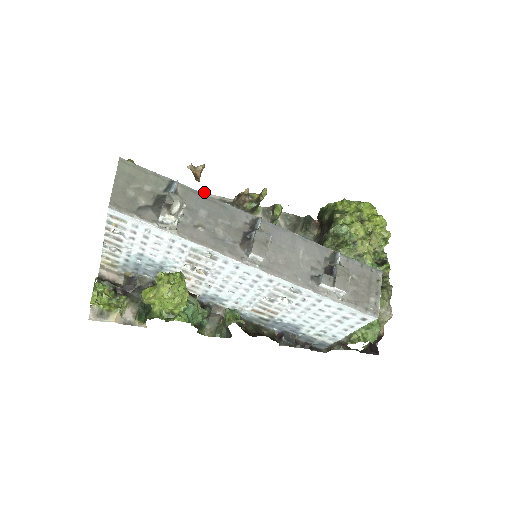
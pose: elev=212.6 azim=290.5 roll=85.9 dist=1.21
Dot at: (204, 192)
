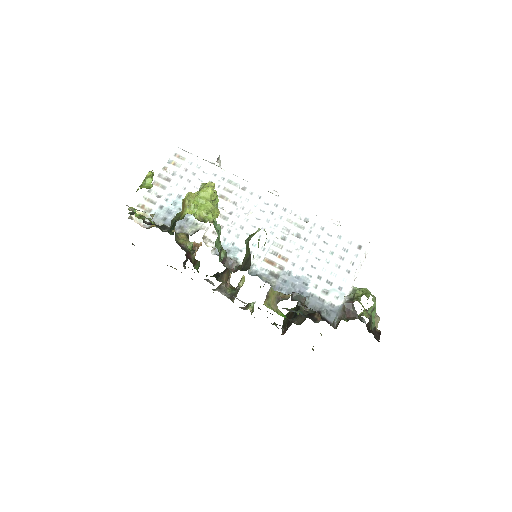
Dot at: (191, 278)
